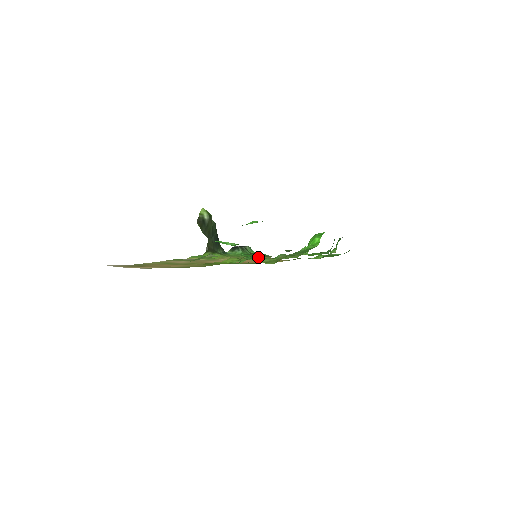
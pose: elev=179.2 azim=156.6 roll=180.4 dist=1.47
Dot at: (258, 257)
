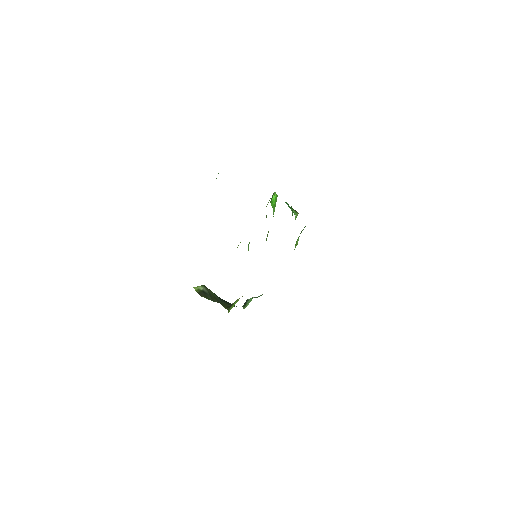
Dot at: occluded
